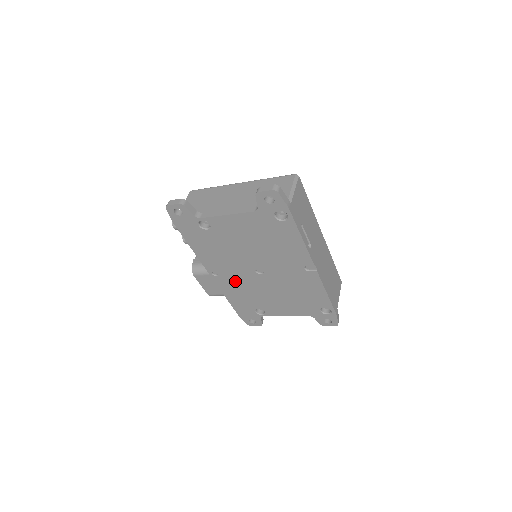
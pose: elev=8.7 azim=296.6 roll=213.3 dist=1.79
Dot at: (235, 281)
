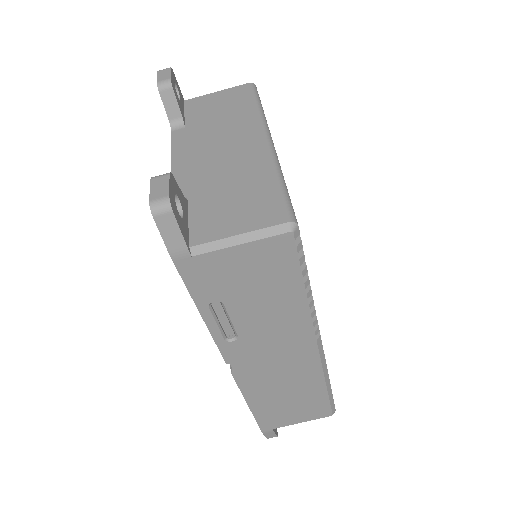
Dot at: occluded
